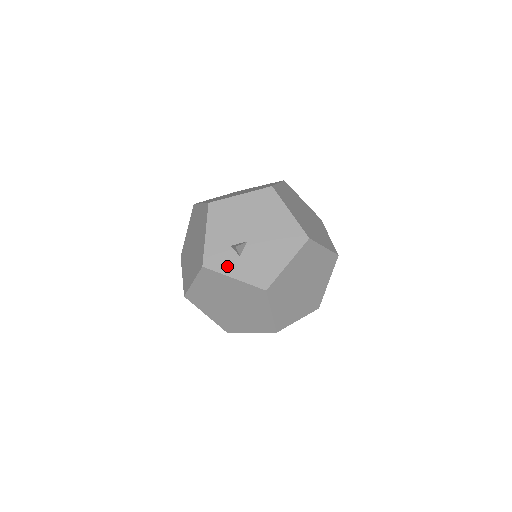
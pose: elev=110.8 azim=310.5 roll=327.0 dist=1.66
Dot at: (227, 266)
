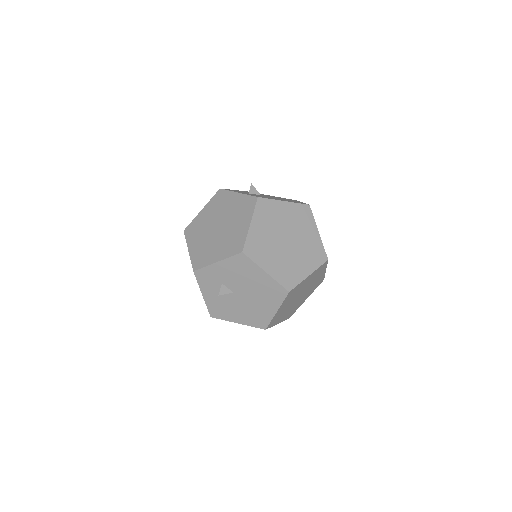
Dot at: (207, 287)
